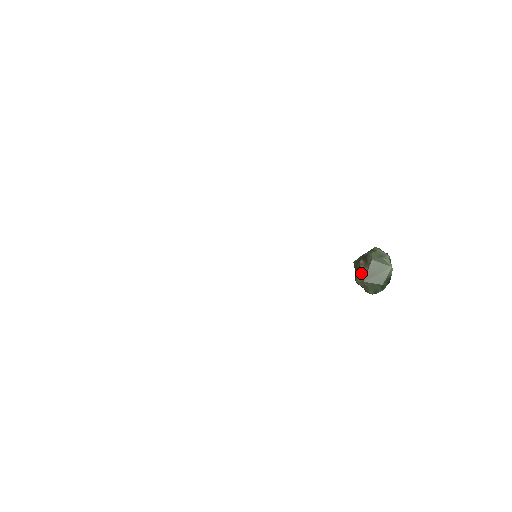
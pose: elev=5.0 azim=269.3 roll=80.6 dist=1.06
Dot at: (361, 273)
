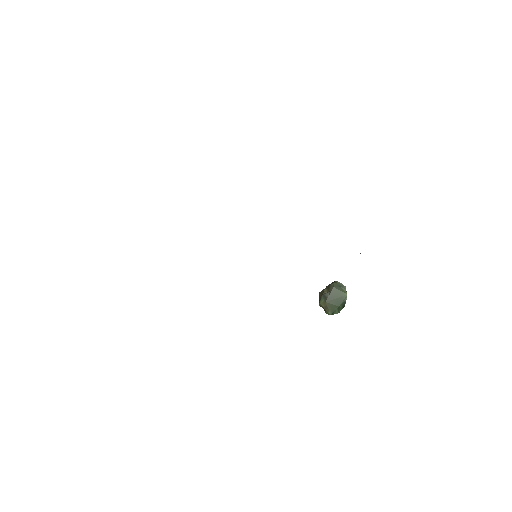
Dot at: (324, 296)
